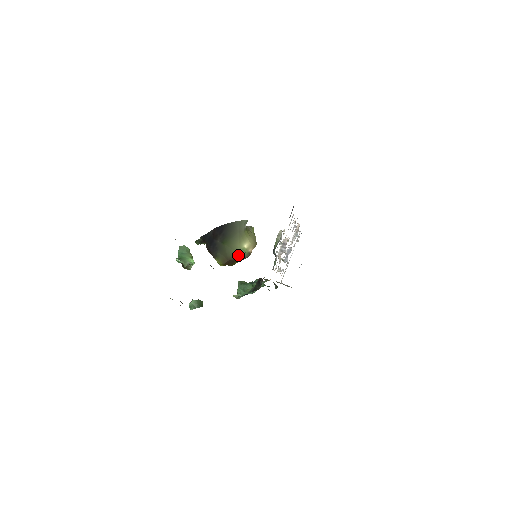
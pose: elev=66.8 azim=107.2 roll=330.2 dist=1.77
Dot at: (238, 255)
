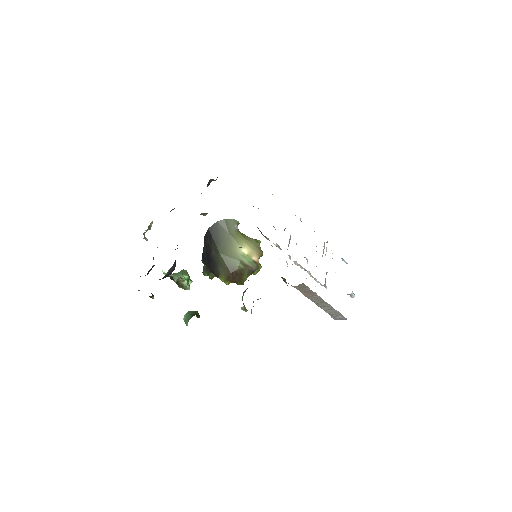
Dot at: (240, 264)
